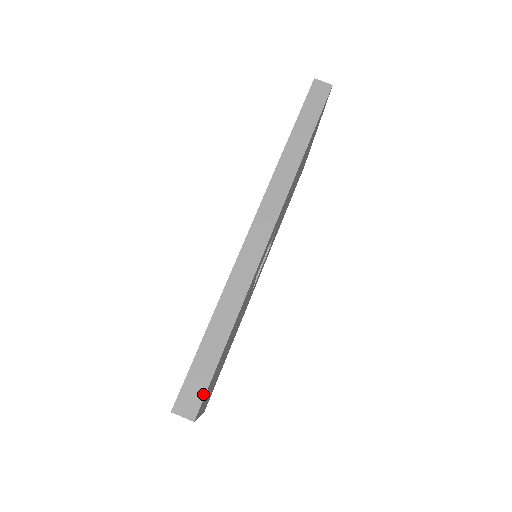
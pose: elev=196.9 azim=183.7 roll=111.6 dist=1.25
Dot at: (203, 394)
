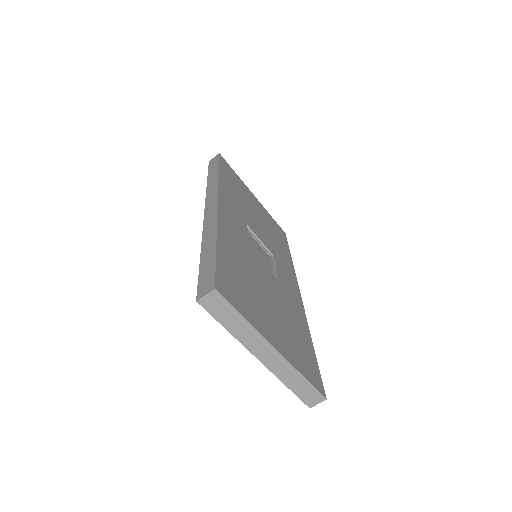
Dot at: (214, 275)
